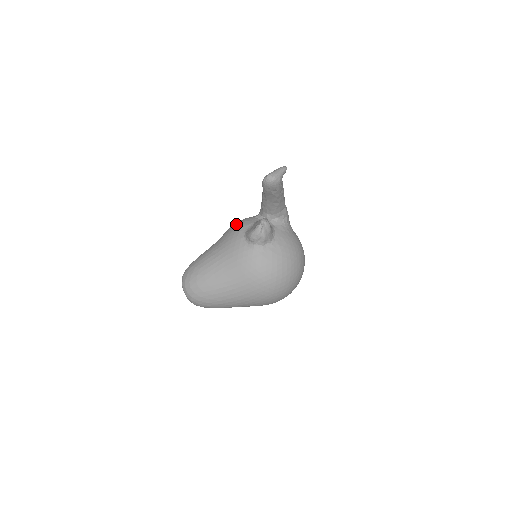
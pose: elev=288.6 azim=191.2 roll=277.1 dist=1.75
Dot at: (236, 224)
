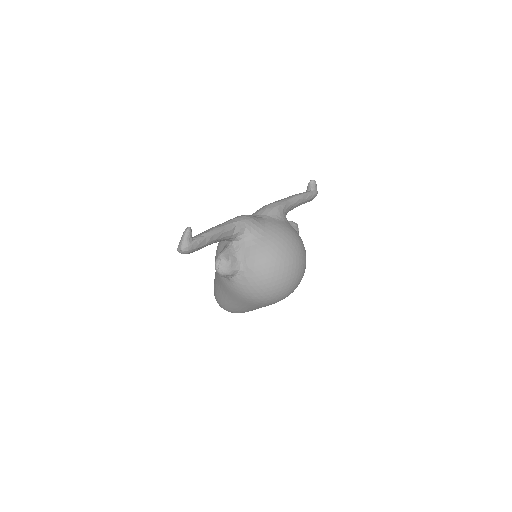
Dot at: occluded
